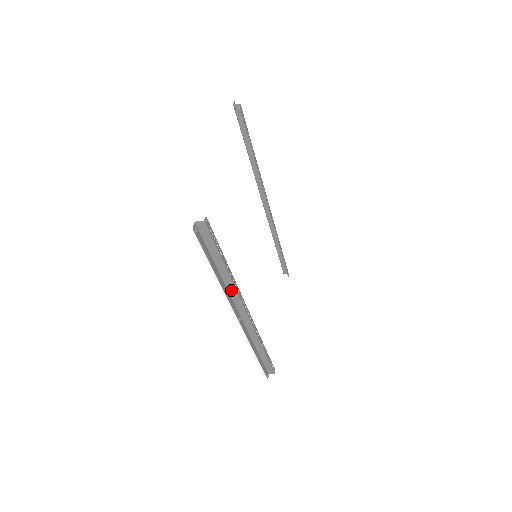
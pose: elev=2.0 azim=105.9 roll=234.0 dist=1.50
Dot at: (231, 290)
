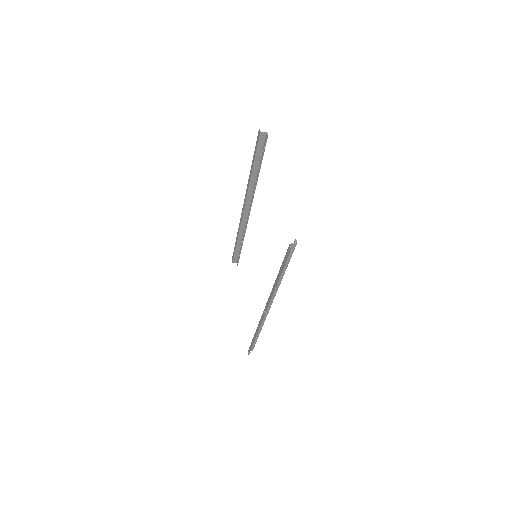
Dot at: occluded
